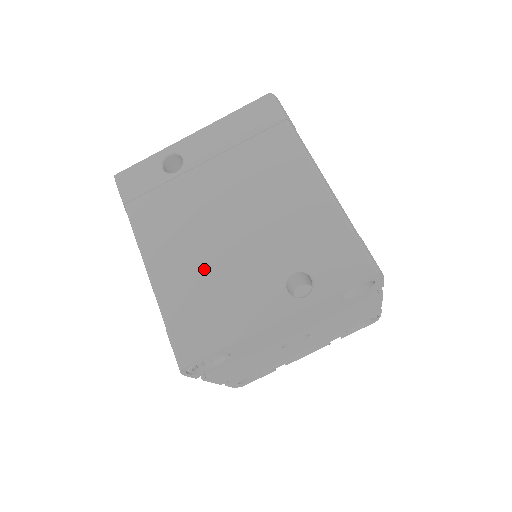
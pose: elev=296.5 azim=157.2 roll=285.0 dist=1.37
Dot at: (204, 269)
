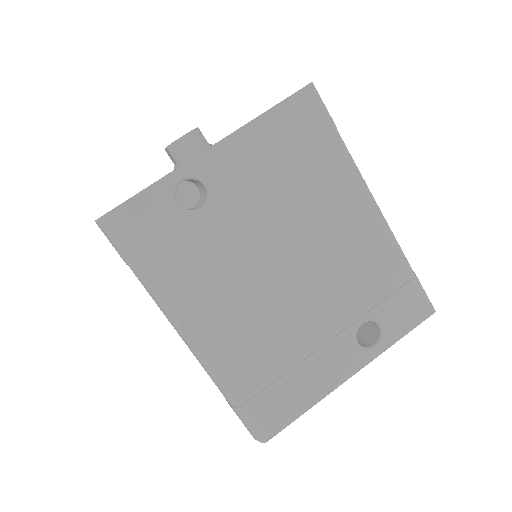
Dot at: (268, 336)
